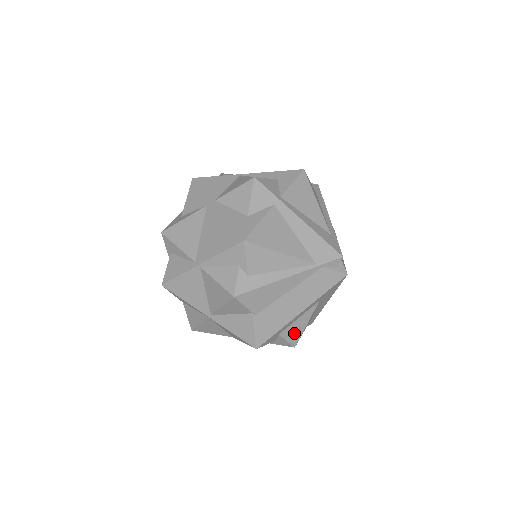
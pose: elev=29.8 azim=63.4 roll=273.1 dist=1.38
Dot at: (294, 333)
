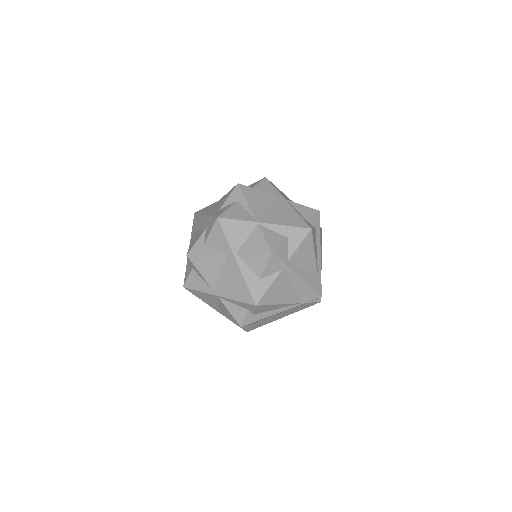
Dot at: occluded
